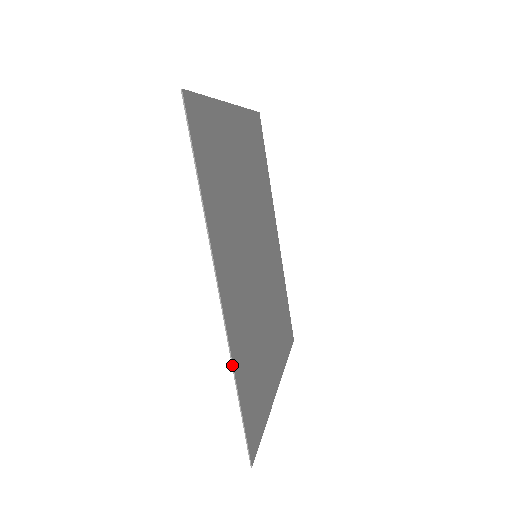
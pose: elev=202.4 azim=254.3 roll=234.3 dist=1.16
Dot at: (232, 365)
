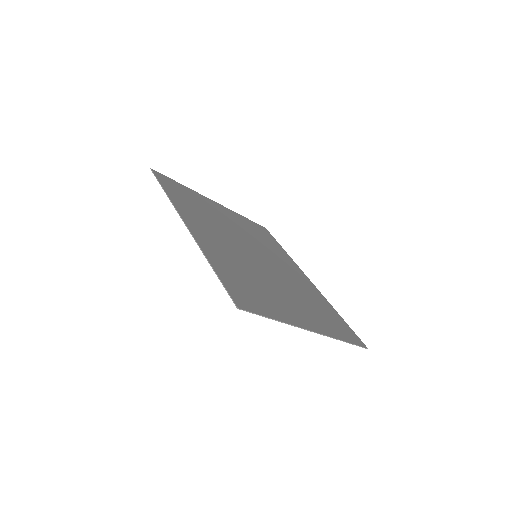
Dot at: occluded
